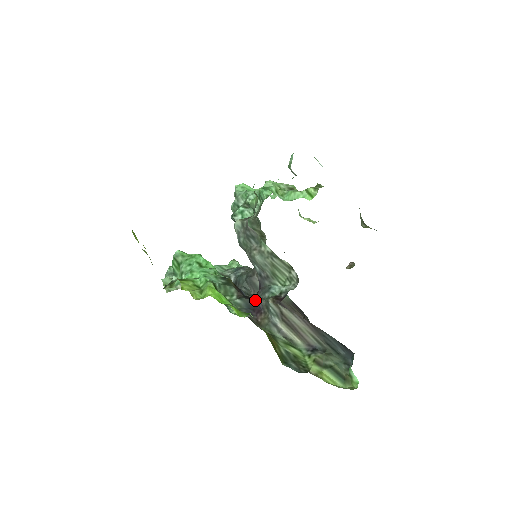
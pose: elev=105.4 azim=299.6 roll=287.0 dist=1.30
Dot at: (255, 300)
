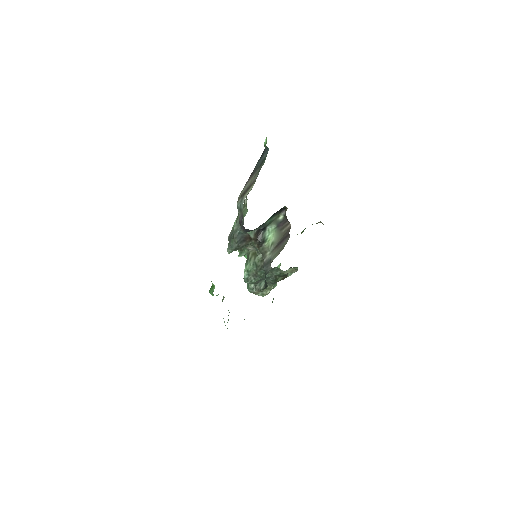
Dot at: (240, 224)
